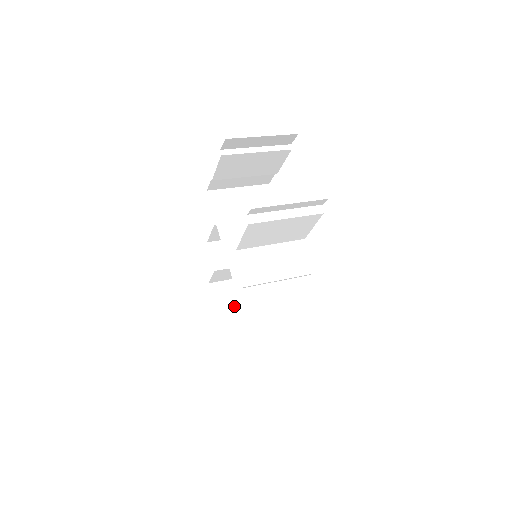
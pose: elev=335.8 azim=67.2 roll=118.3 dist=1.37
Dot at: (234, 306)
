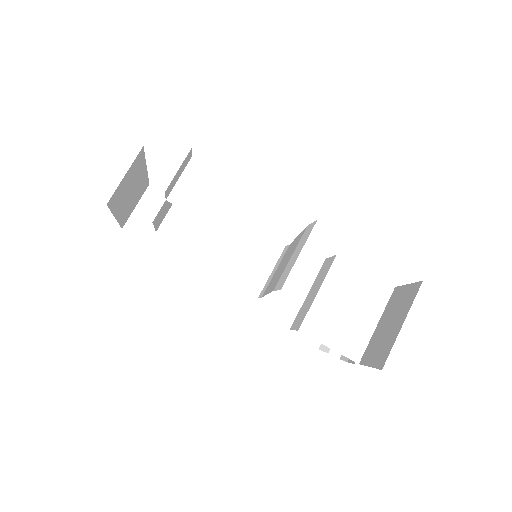
Dot at: (128, 188)
